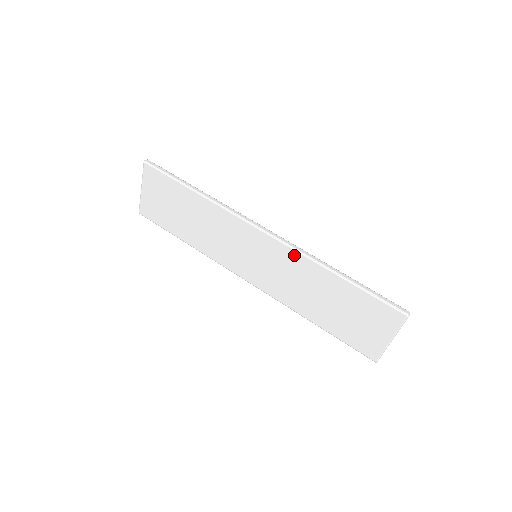
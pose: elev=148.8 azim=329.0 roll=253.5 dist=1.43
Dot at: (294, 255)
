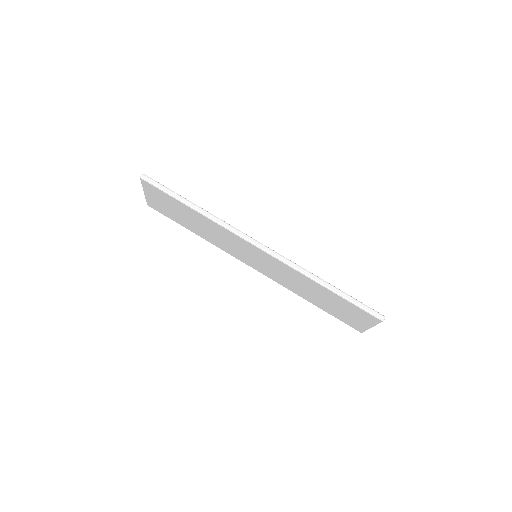
Dot at: (287, 267)
